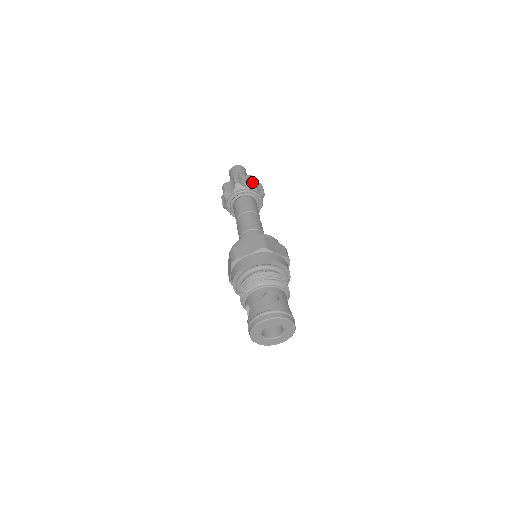
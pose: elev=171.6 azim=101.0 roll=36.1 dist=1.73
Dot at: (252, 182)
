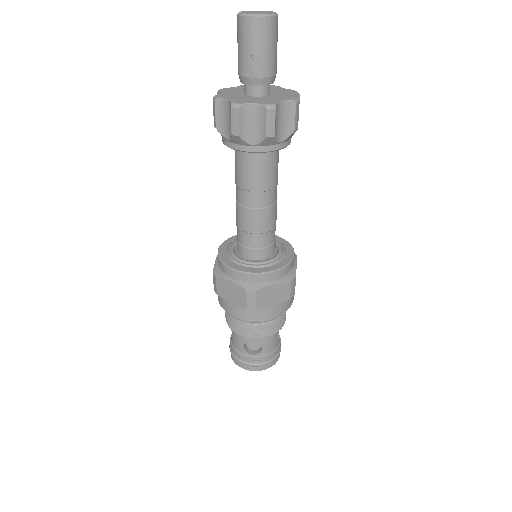
Dot at: (266, 136)
